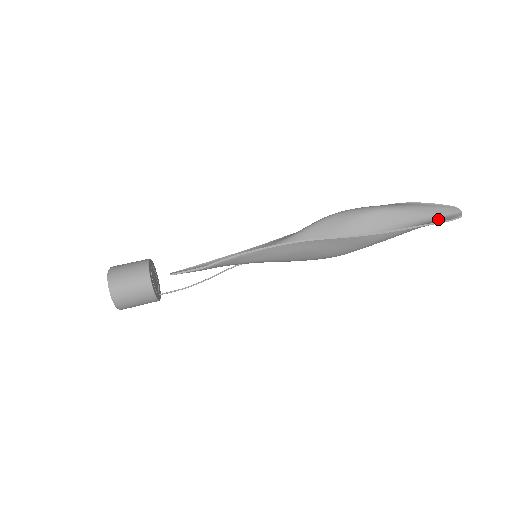
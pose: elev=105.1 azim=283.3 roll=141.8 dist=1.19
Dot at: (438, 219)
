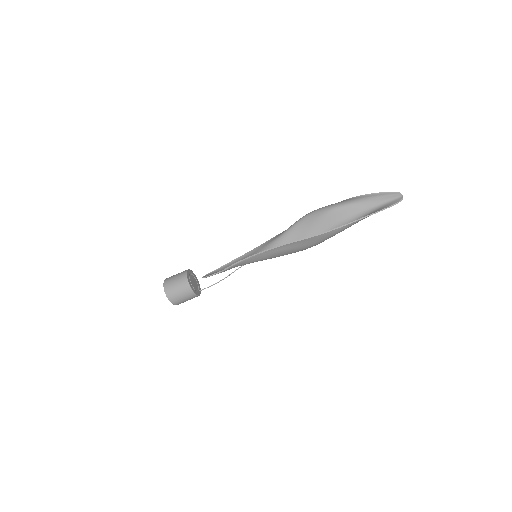
Dot at: (384, 205)
